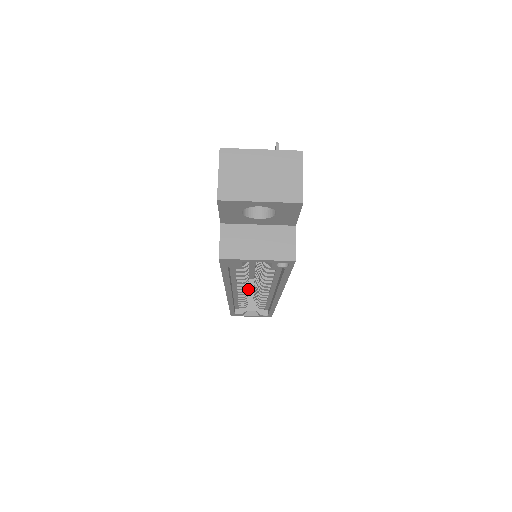
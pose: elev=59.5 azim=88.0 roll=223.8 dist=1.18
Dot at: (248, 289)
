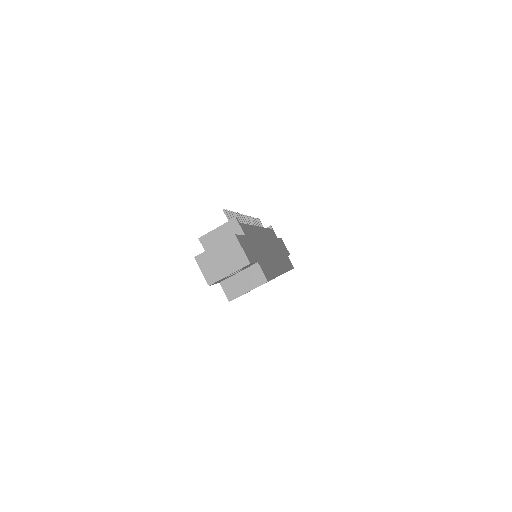
Dot at: occluded
